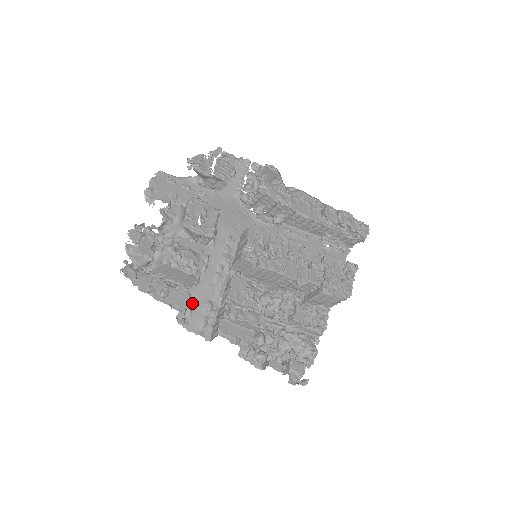
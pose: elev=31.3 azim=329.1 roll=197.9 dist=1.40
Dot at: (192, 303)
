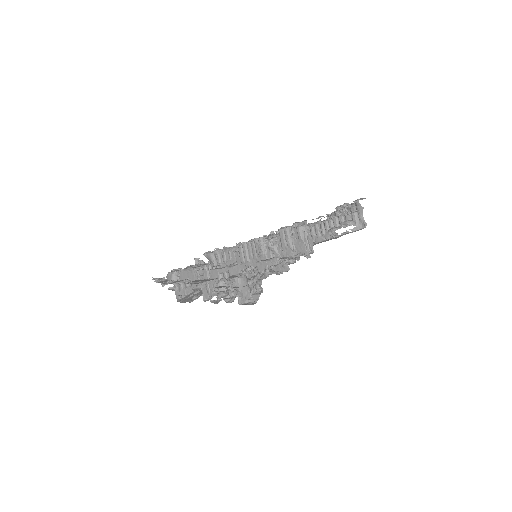
Dot at: (195, 292)
